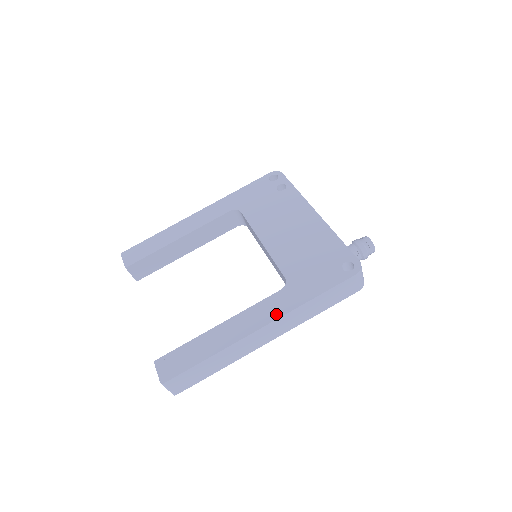
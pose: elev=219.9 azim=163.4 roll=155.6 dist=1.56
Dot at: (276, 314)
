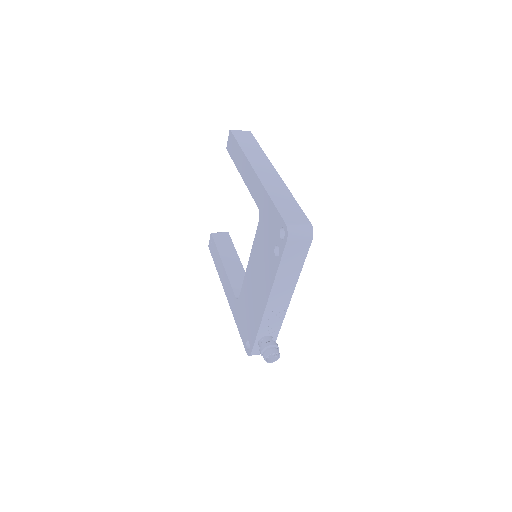
Dot at: (229, 301)
